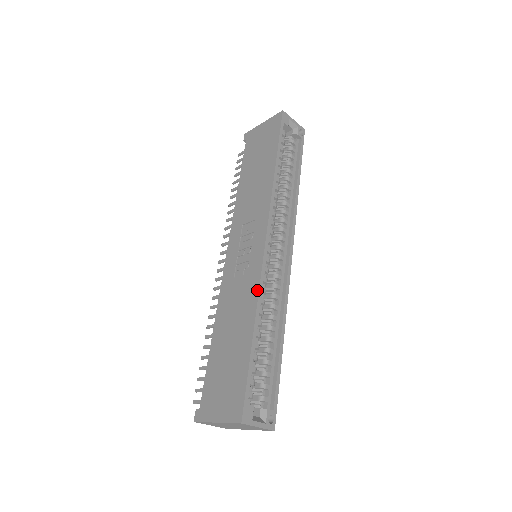
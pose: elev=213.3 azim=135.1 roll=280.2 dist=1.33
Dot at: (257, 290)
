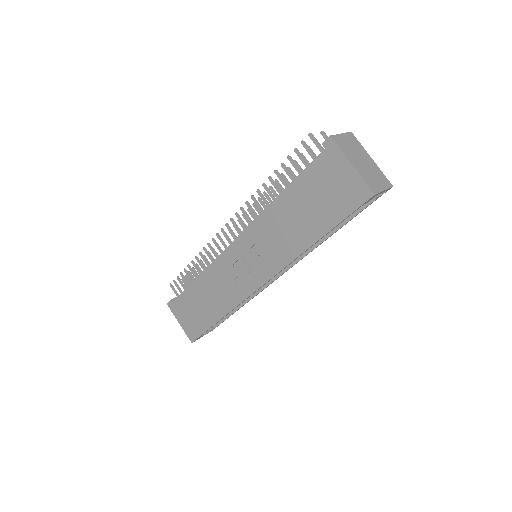
Dot at: (236, 305)
